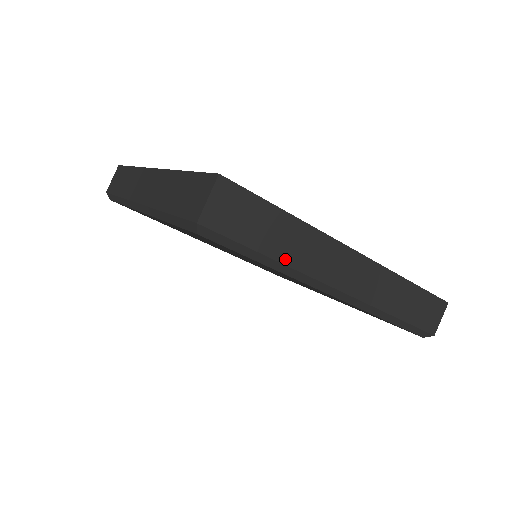
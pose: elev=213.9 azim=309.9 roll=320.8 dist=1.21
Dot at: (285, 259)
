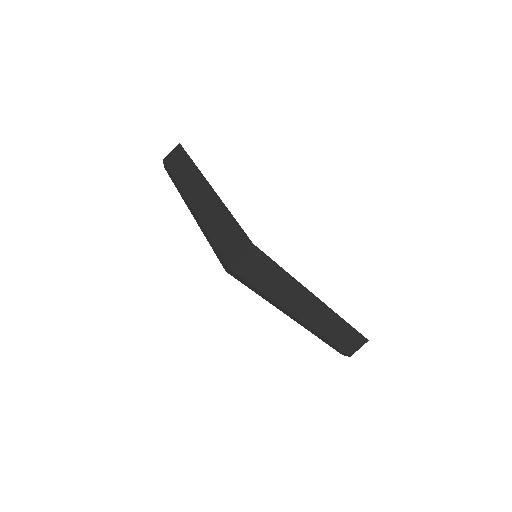
Dot at: (273, 296)
